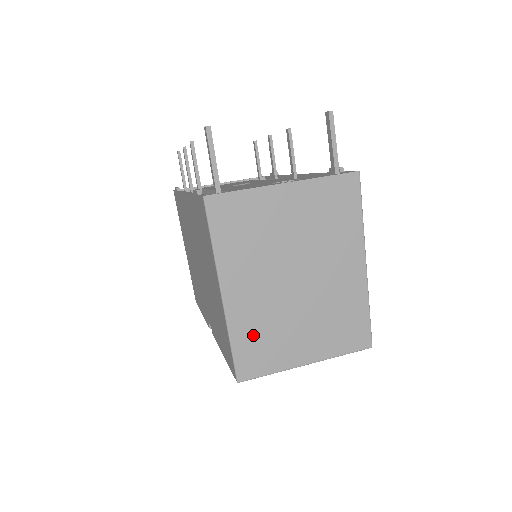
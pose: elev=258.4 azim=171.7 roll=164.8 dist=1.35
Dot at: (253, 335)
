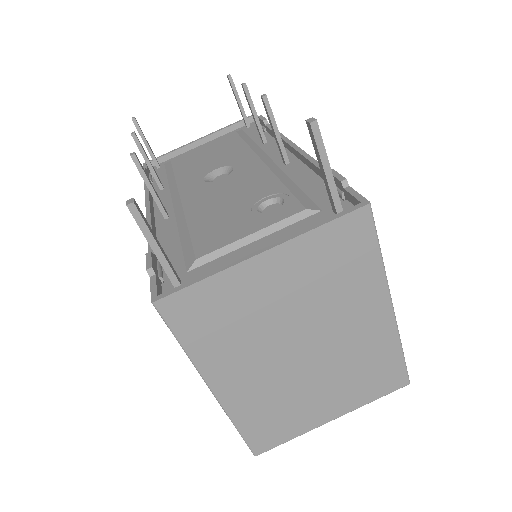
Dot at: (261, 415)
